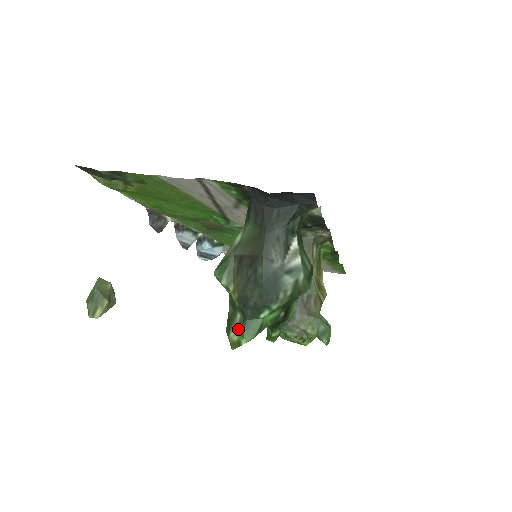
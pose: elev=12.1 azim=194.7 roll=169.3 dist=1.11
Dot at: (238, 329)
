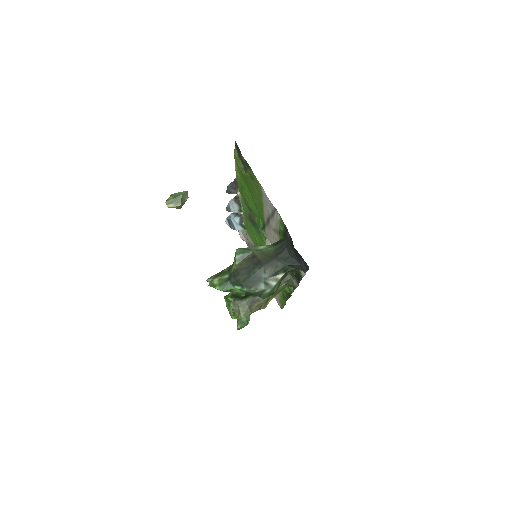
Dot at: (221, 281)
